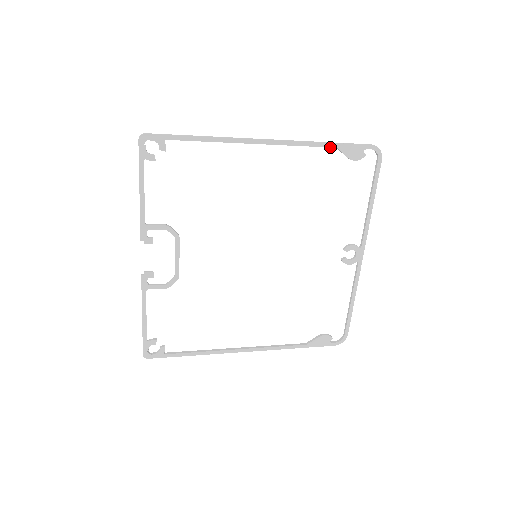
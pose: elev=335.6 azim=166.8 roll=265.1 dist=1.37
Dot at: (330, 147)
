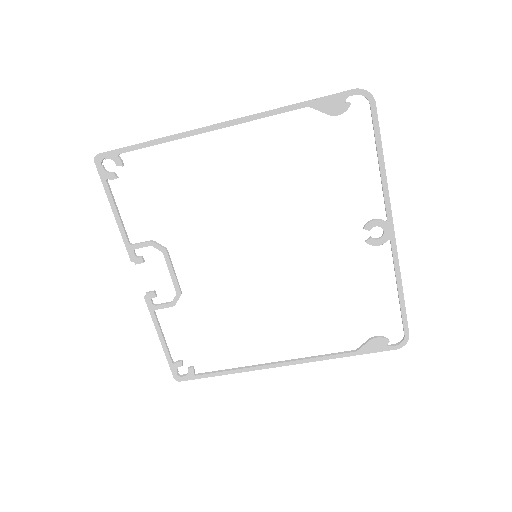
Dot at: (299, 108)
